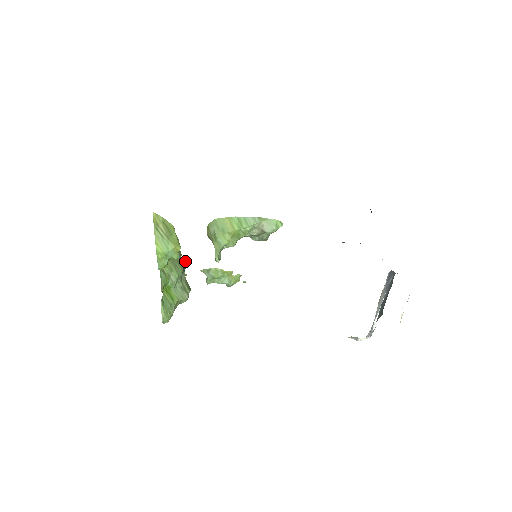
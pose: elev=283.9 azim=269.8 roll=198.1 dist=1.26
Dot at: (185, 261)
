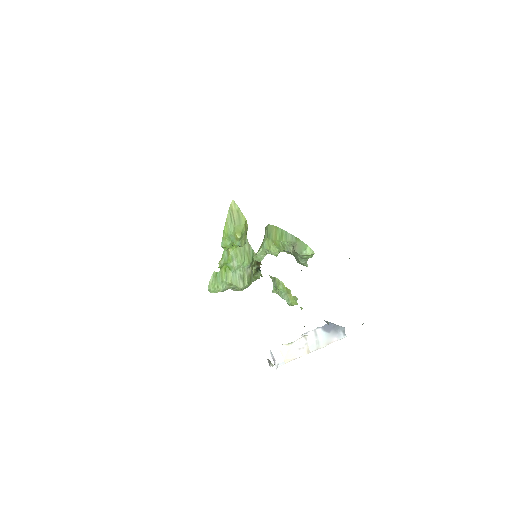
Dot at: occluded
